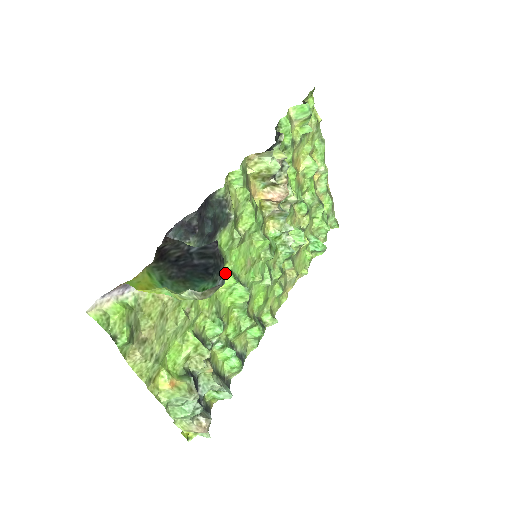
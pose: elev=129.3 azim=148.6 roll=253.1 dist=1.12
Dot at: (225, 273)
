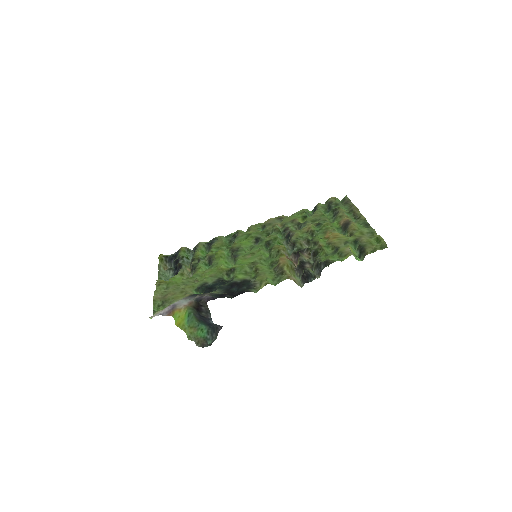
Dot at: (230, 269)
